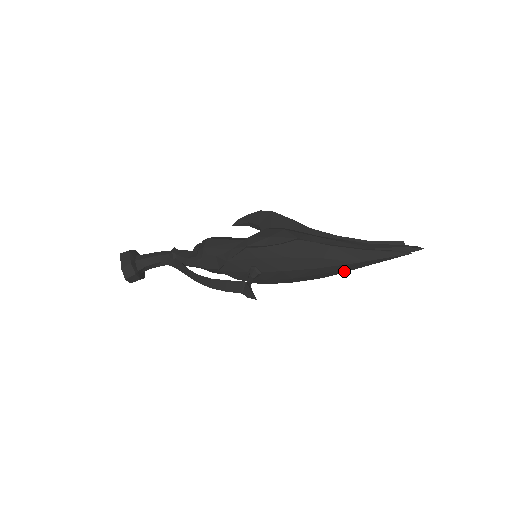
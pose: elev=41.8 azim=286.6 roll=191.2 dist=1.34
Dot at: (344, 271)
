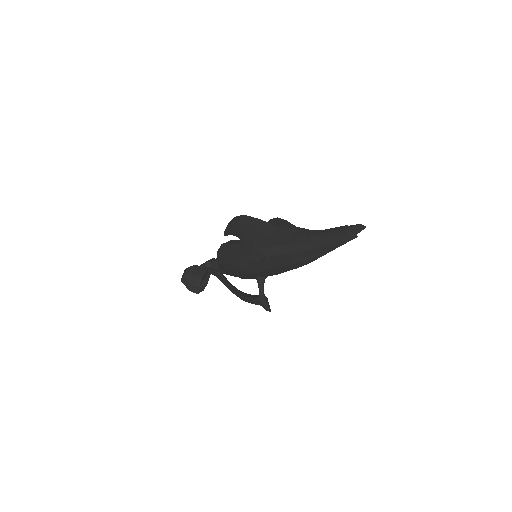
Dot at: occluded
